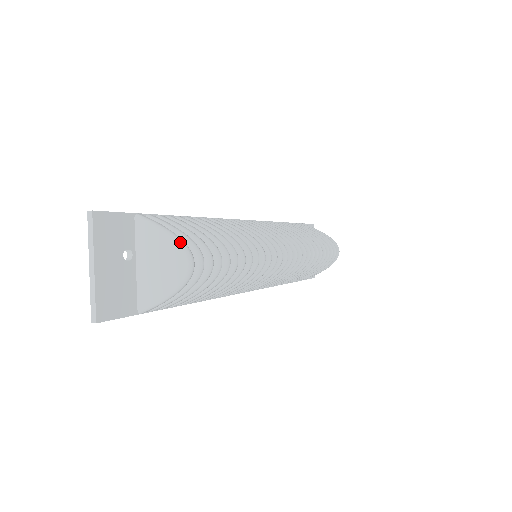
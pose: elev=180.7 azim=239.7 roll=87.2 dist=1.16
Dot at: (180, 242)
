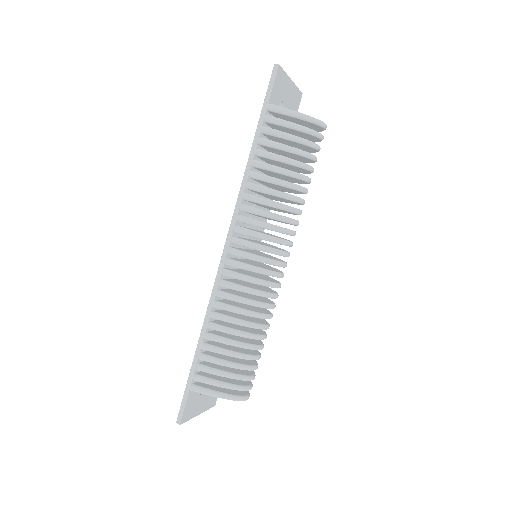
Dot at: occluded
